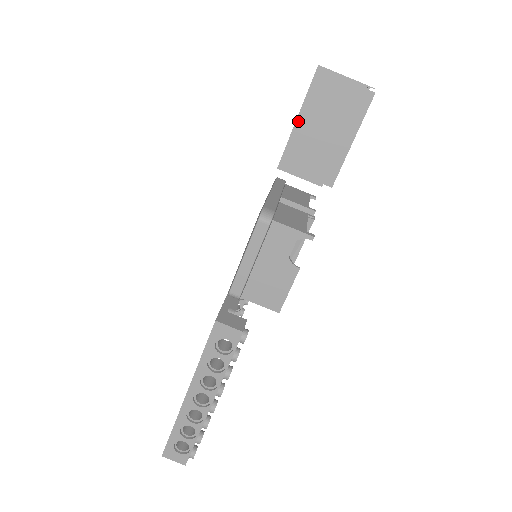
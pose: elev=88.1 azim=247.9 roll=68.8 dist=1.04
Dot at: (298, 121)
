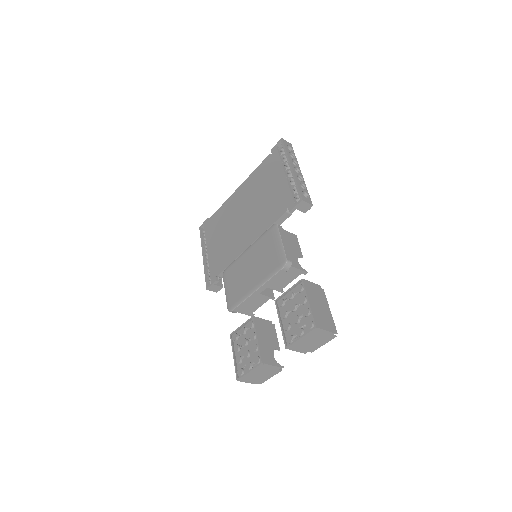
Dot at: (234, 356)
